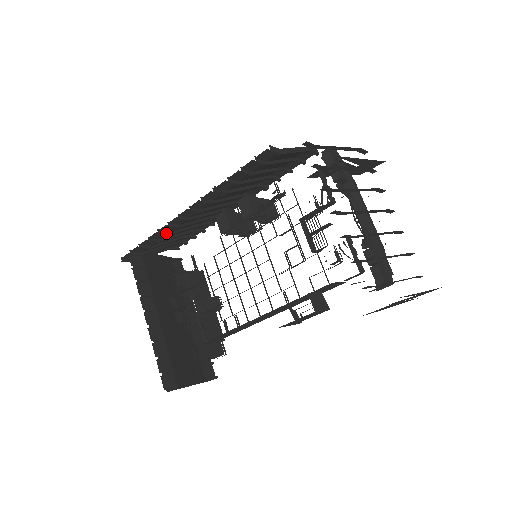
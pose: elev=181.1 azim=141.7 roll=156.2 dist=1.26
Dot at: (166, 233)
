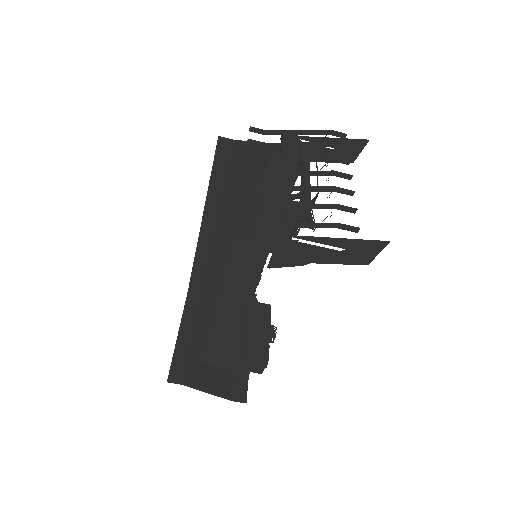
Dot at: (205, 249)
